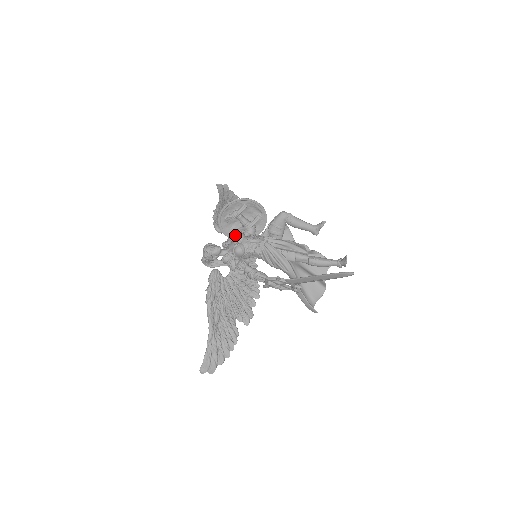
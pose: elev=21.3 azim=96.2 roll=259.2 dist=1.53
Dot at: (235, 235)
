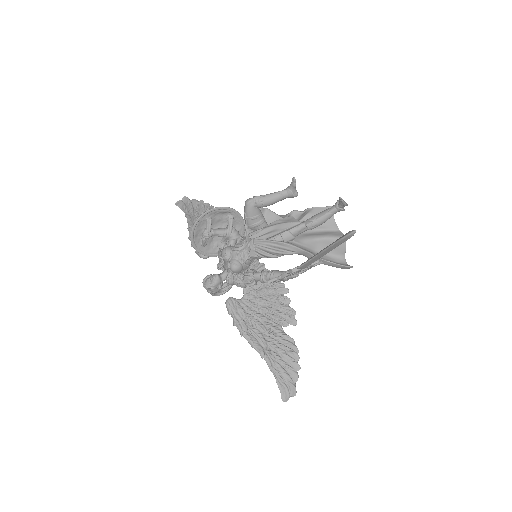
Dot at: (221, 254)
